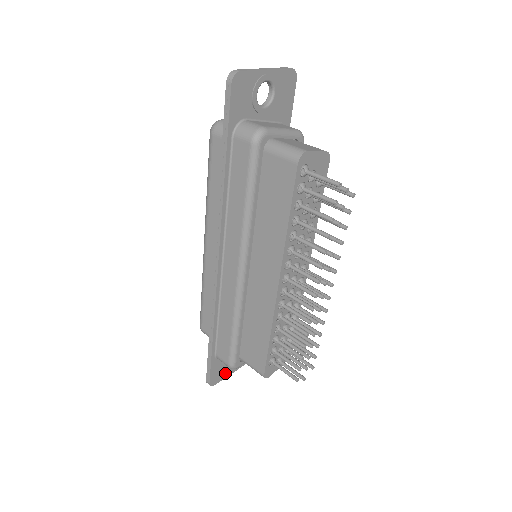
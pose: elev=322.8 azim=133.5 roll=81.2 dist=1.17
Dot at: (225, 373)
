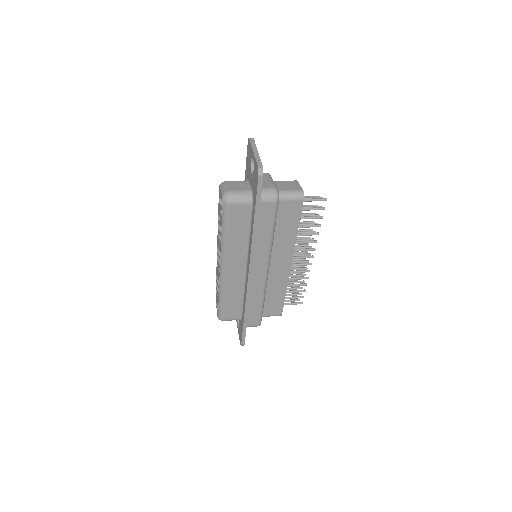
Dot at: occluded
